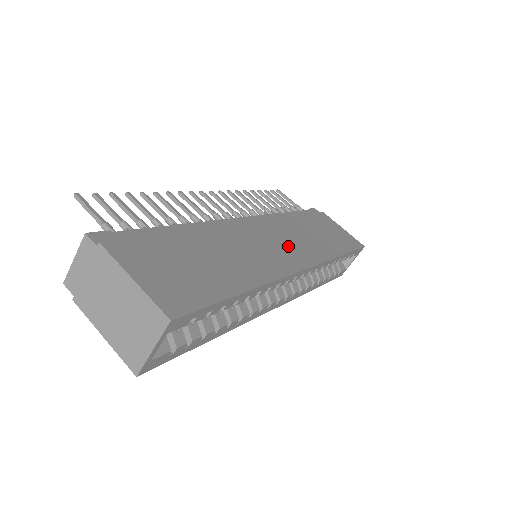
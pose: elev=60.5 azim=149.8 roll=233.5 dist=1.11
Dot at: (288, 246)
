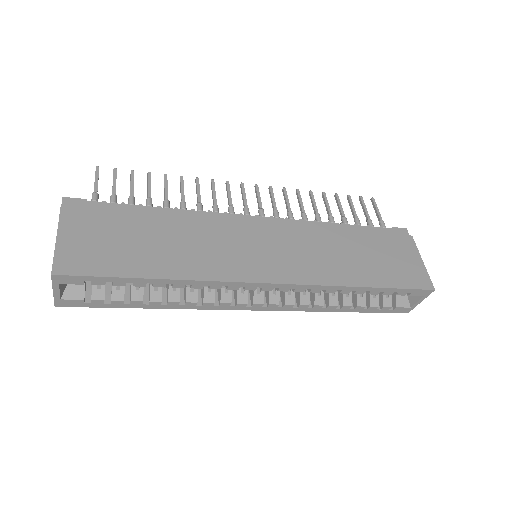
Dot at: (281, 256)
